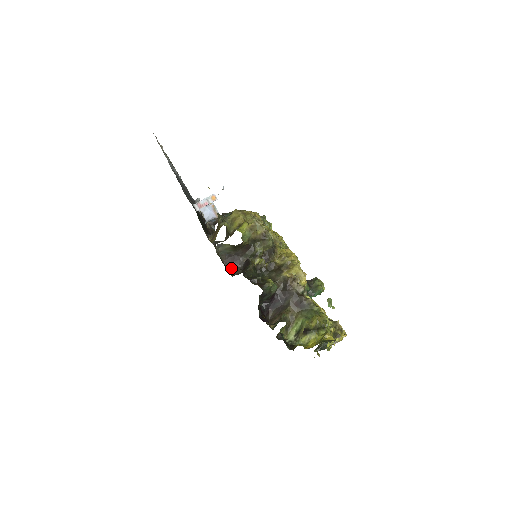
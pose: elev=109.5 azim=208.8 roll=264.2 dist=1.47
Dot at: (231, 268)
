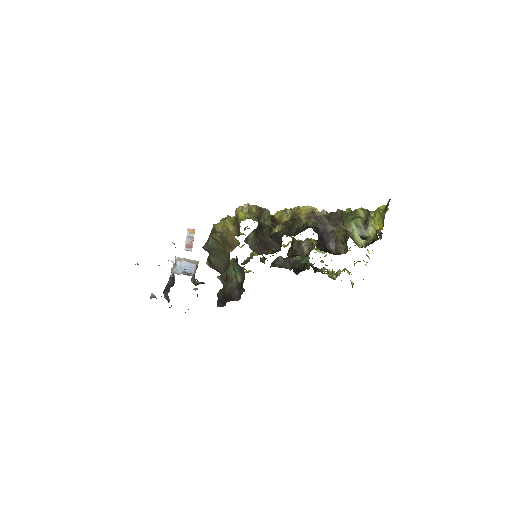
Dot at: (269, 253)
